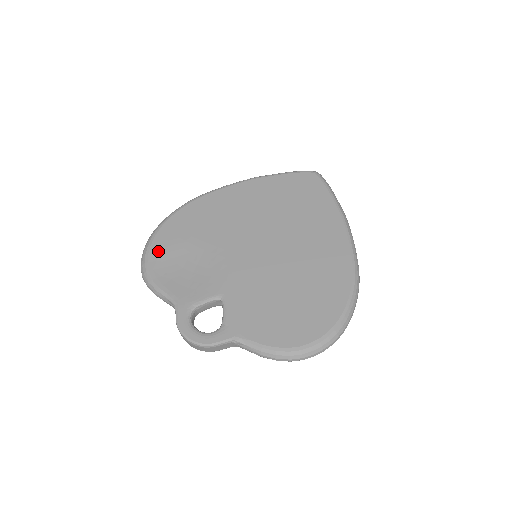
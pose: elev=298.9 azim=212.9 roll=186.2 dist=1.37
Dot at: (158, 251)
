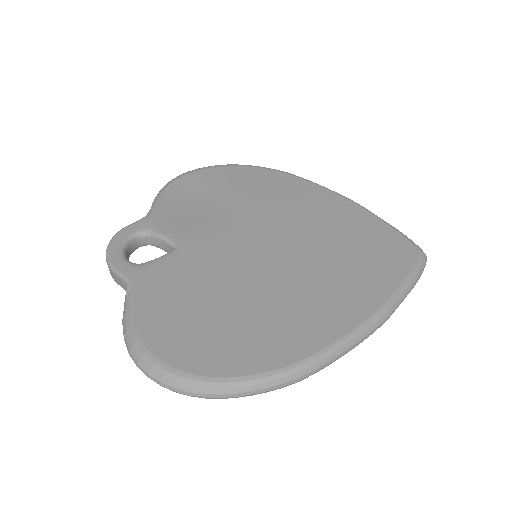
Dot at: (201, 176)
